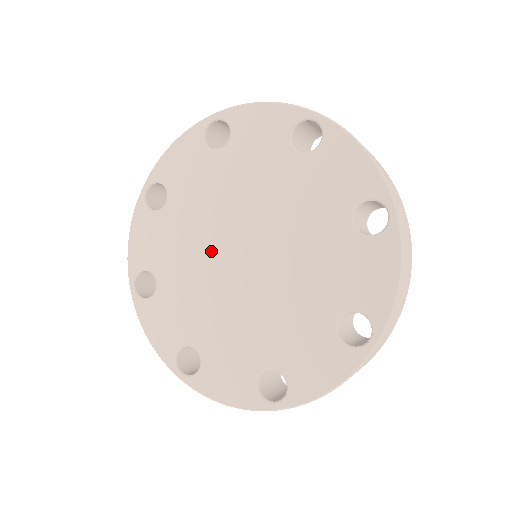
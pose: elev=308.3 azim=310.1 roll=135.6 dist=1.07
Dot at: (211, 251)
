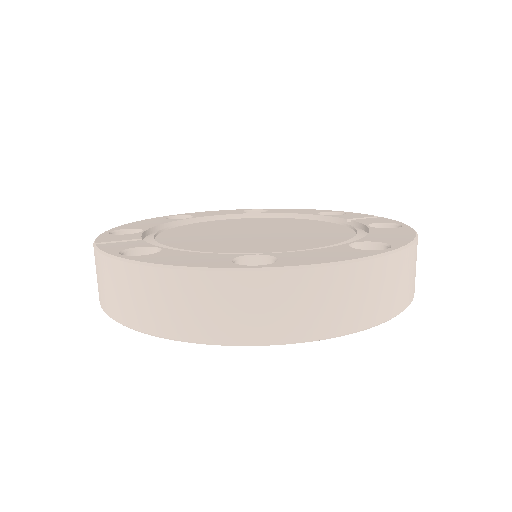
Dot at: occluded
